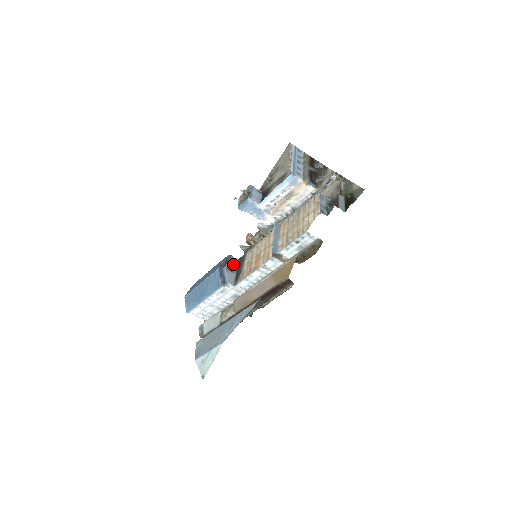
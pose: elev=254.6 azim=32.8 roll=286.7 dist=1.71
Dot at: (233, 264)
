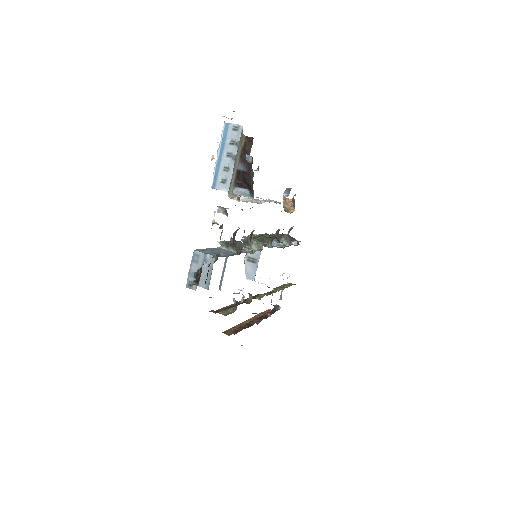
Dot at: (256, 252)
